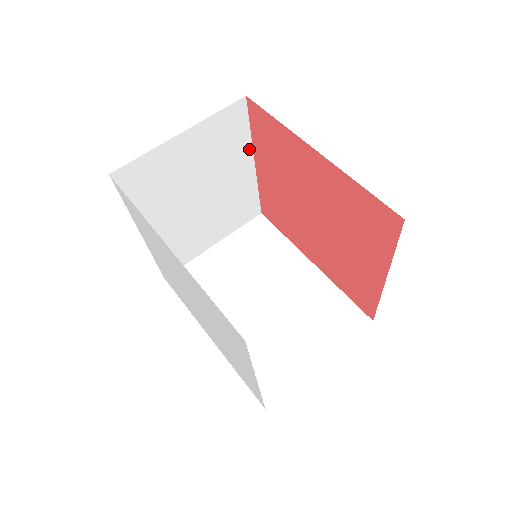
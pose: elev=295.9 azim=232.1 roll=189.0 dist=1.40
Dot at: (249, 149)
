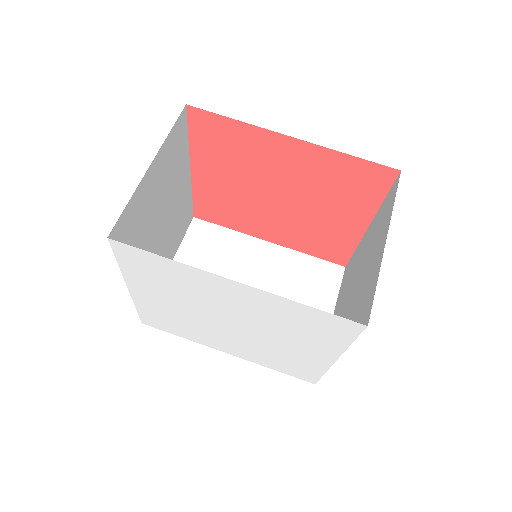
Dot at: (187, 157)
